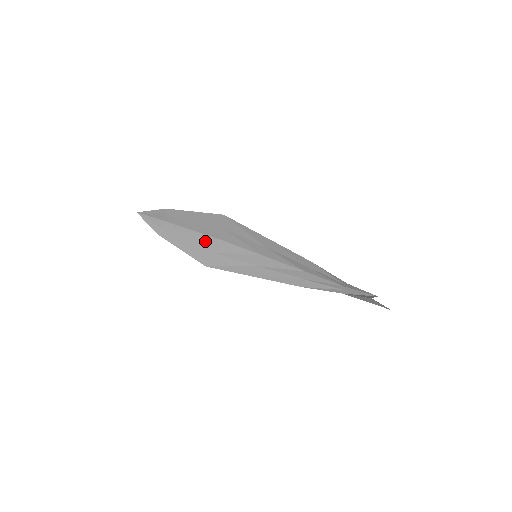
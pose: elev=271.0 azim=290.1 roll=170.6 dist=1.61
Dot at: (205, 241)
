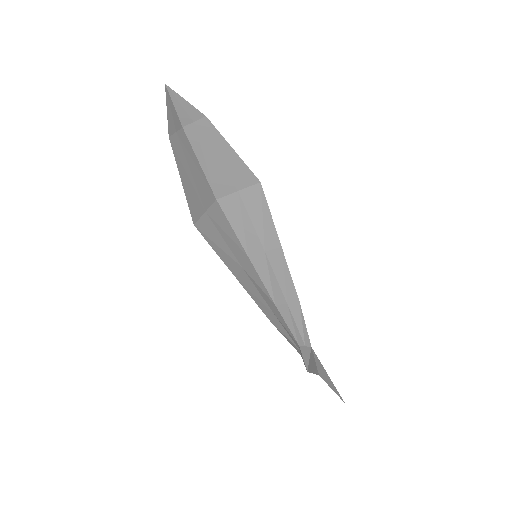
Dot at: (206, 192)
